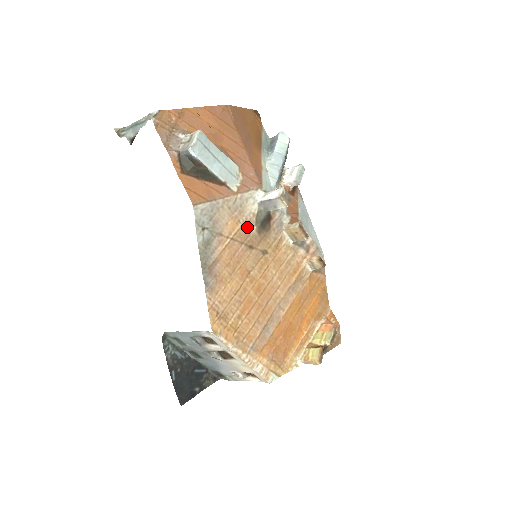
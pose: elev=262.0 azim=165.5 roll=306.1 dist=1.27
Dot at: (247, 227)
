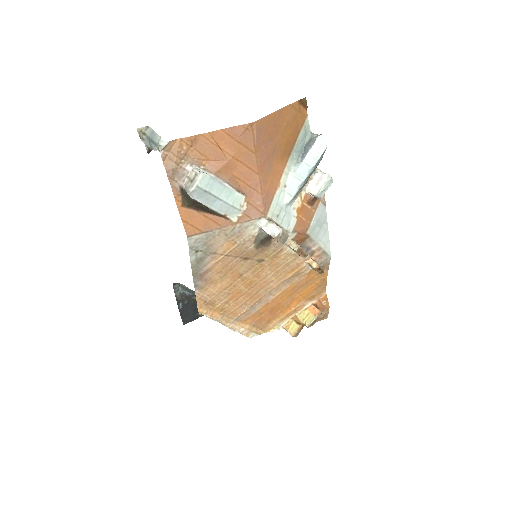
Dot at: (244, 245)
